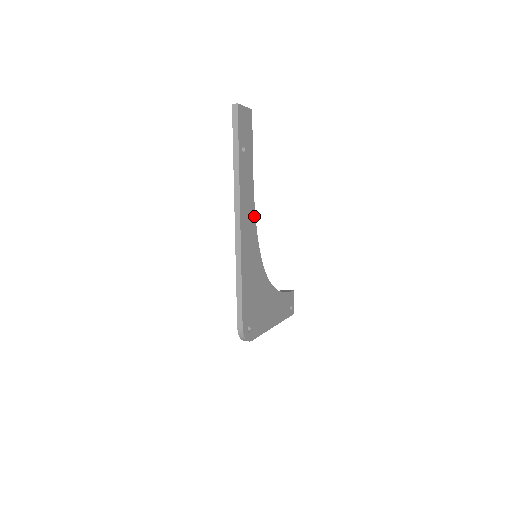
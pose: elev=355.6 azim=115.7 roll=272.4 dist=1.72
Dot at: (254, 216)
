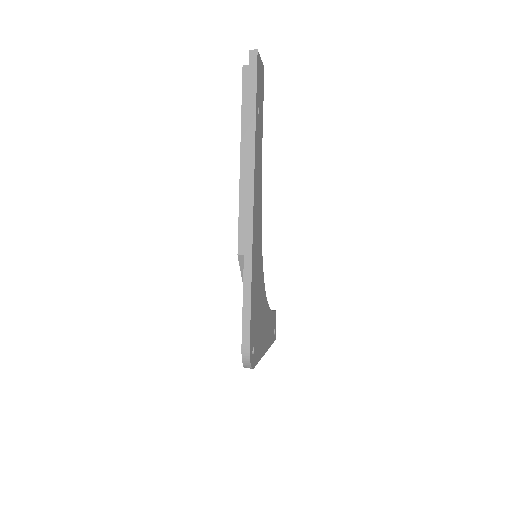
Dot at: (260, 202)
